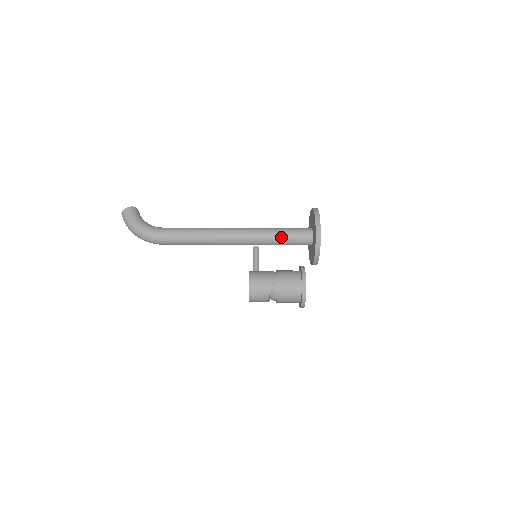
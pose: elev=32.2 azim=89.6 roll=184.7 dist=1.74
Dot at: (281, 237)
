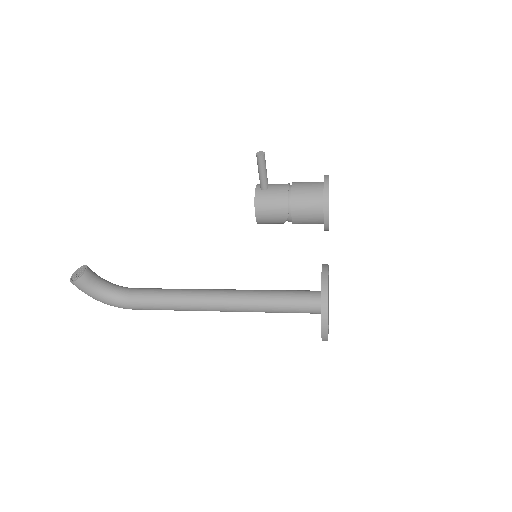
Dot at: occluded
